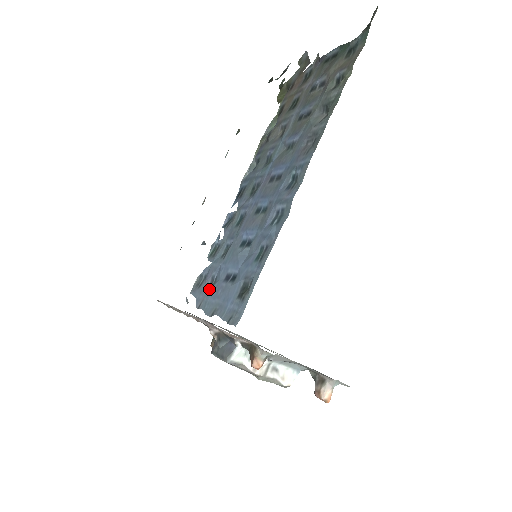
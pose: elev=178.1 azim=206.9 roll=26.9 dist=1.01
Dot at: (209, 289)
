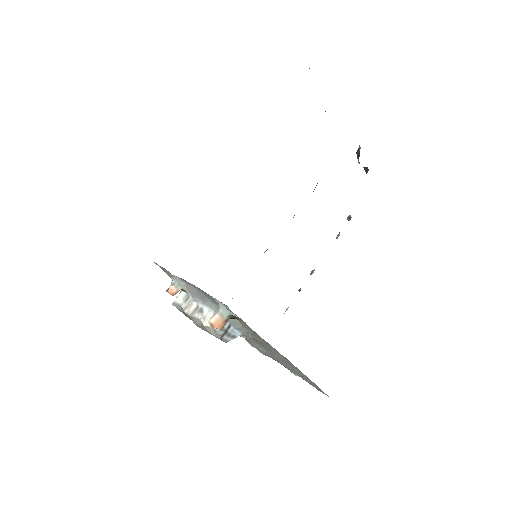
Dot at: occluded
